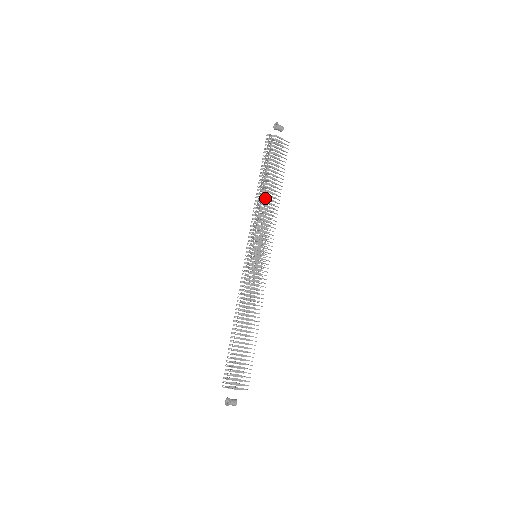
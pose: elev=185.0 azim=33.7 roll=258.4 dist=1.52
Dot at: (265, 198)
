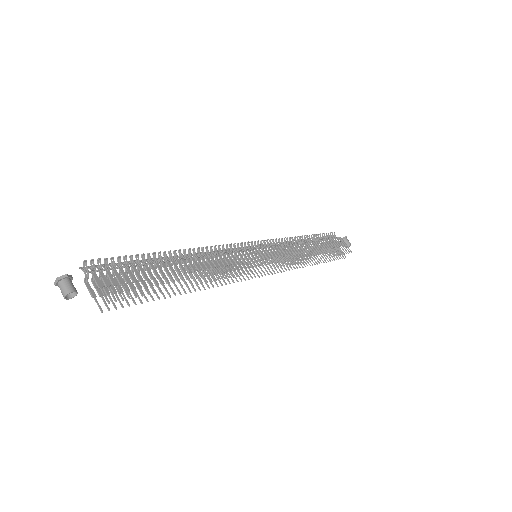
Dot at: (301, 242)
